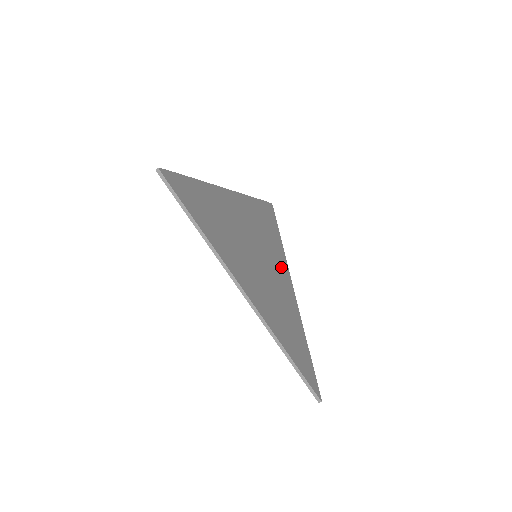
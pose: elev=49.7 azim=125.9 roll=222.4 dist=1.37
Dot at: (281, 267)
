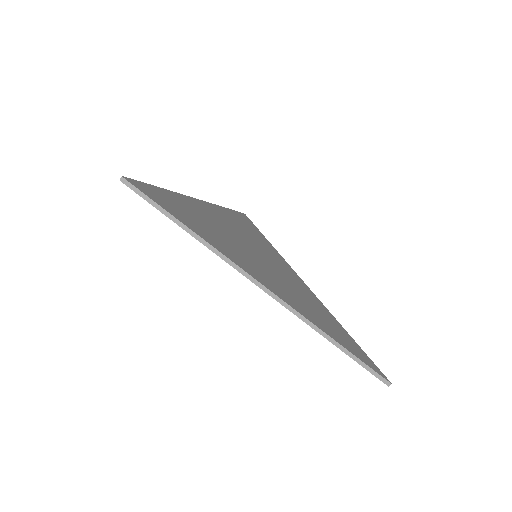
Dot at: (283, 265)
